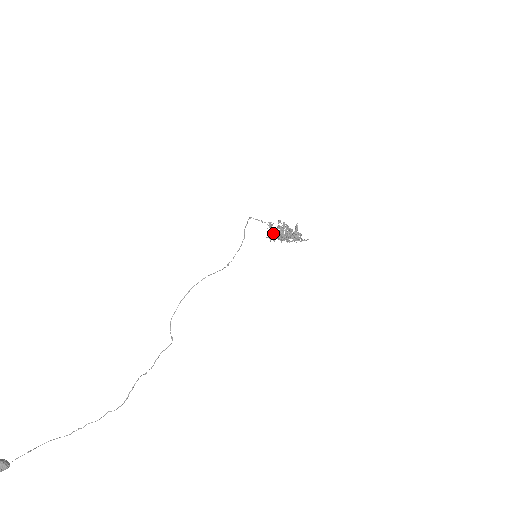
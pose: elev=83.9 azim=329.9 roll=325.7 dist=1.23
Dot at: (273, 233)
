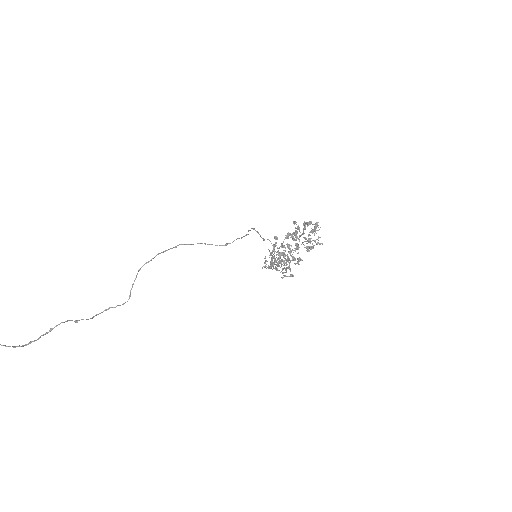
Dot at: (277, 247)
